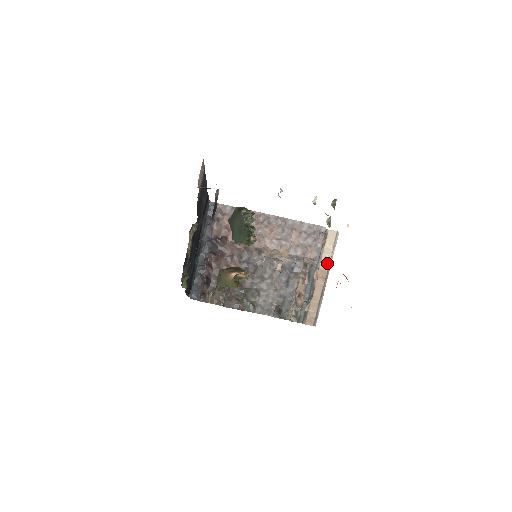
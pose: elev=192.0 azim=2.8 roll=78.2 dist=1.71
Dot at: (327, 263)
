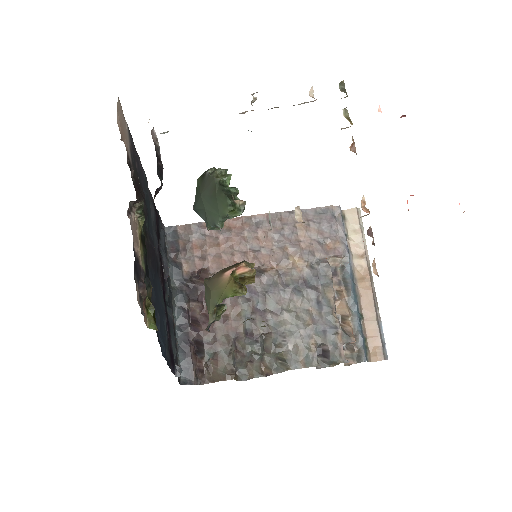
Dot at: (362, 257)
